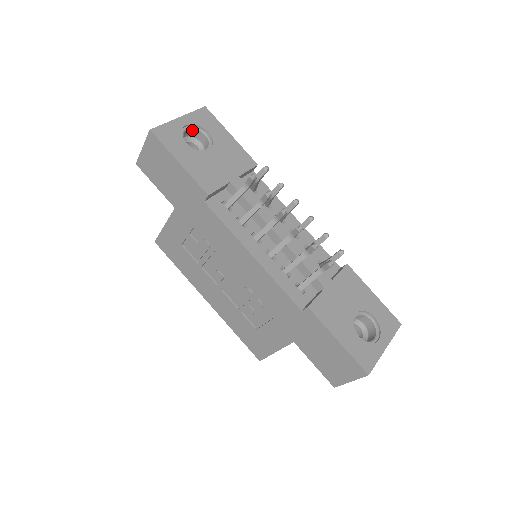
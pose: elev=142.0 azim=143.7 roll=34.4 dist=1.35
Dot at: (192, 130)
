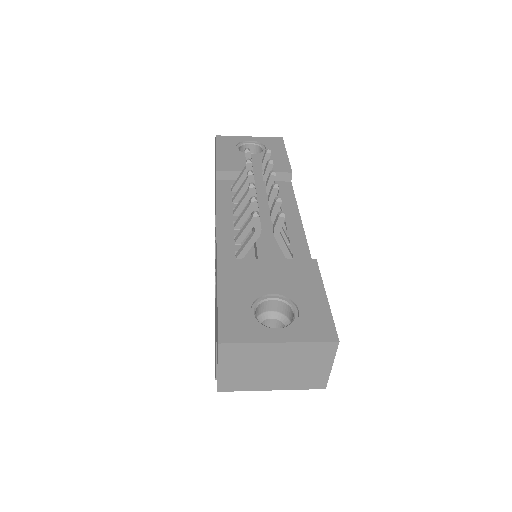
Dot at: (256, 147)
